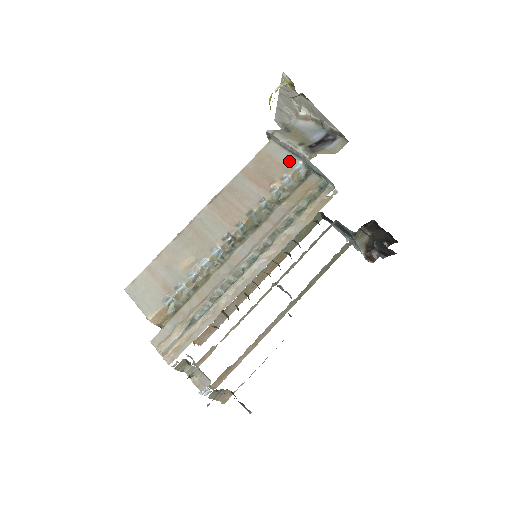
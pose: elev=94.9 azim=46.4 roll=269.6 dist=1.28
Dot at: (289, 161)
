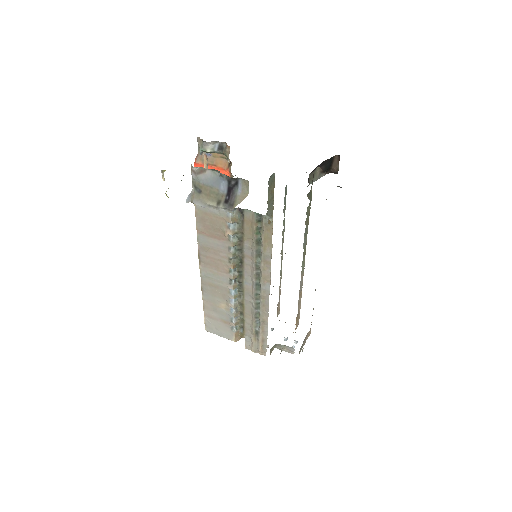
Dot at: (221, 212)
